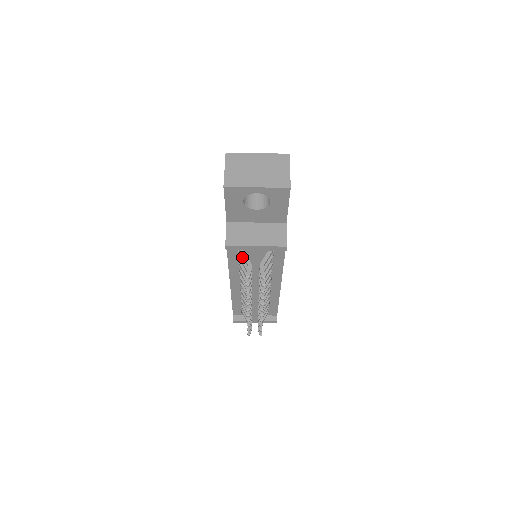
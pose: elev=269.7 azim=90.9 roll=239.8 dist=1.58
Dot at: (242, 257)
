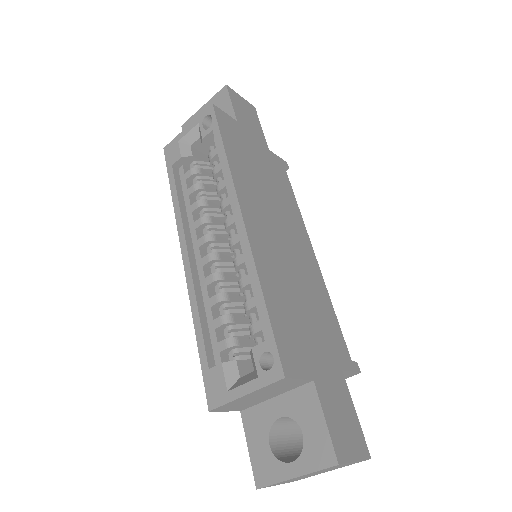
Dot at: occluded
